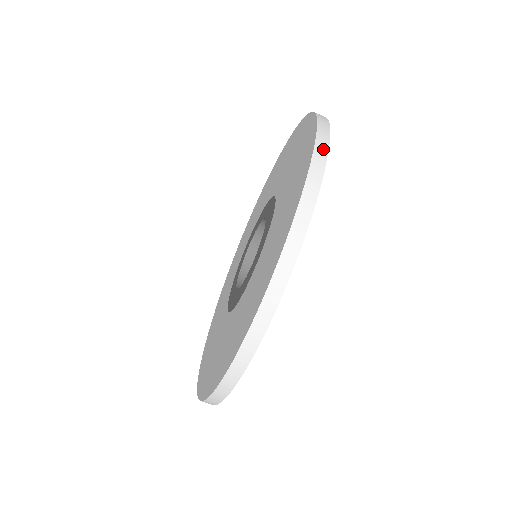
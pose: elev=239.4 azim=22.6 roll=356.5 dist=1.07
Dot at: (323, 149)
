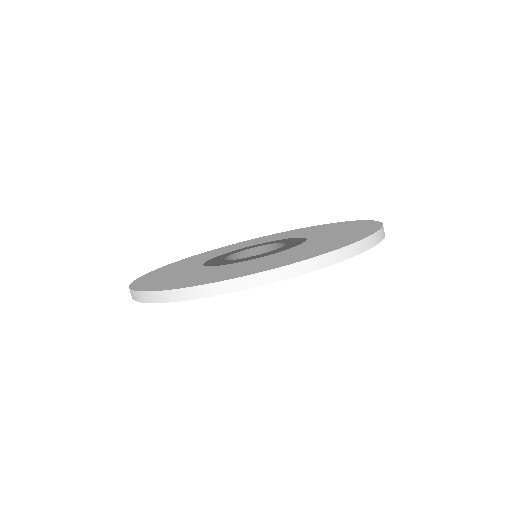
Dot at: occluded
